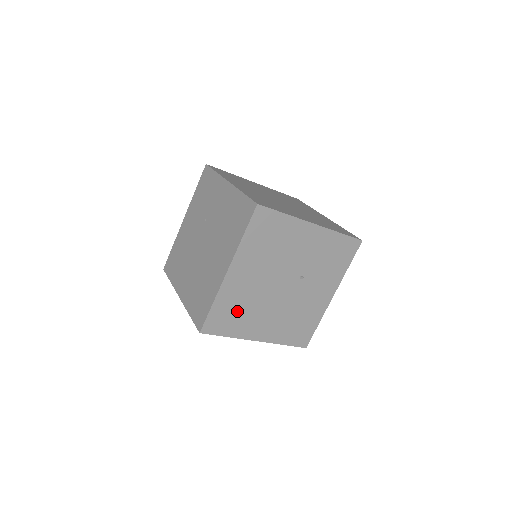
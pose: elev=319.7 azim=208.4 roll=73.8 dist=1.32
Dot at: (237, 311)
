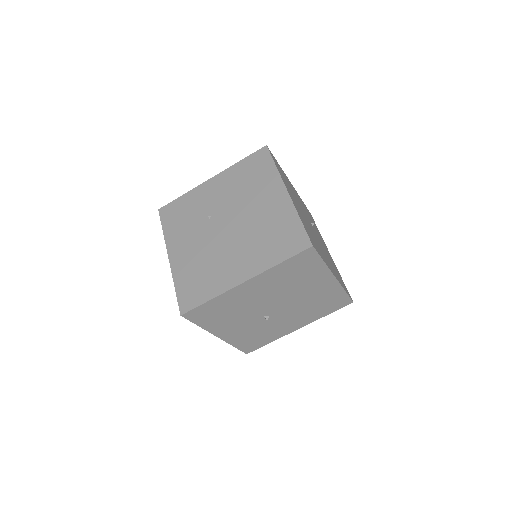
Dot at: occluded
